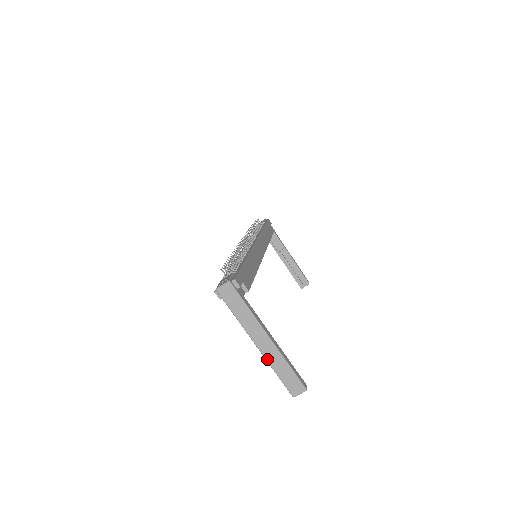
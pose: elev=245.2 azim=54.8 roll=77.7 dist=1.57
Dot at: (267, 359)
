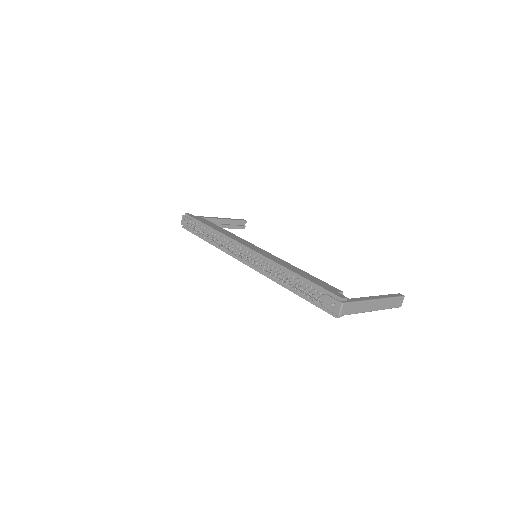
Dot at: (381, 309)
